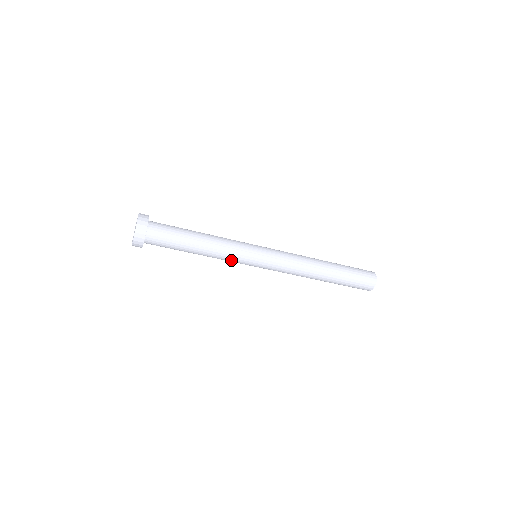
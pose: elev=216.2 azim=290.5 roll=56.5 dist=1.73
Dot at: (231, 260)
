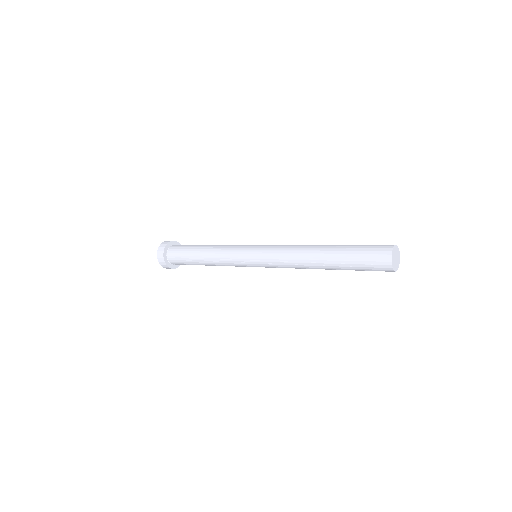
Dot at: occluded
